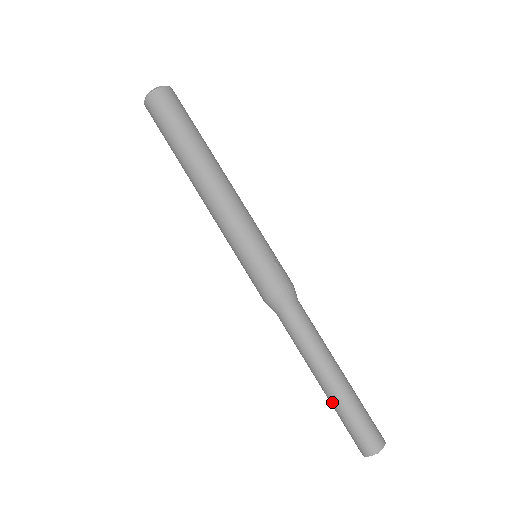
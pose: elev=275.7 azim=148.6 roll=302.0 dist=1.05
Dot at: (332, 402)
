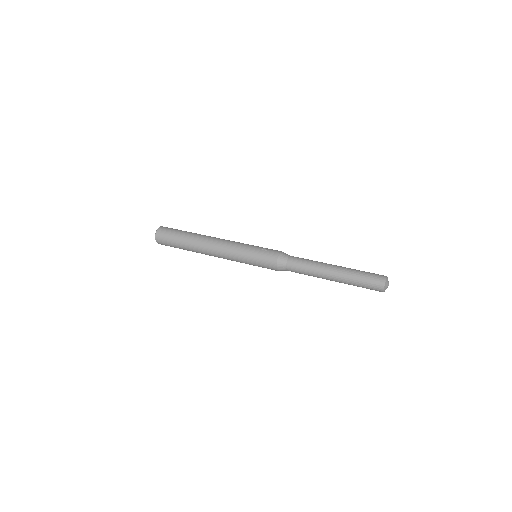
Dot at: (345, 283)
